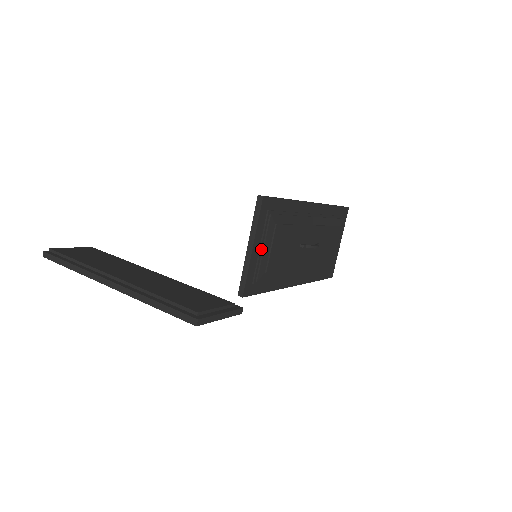
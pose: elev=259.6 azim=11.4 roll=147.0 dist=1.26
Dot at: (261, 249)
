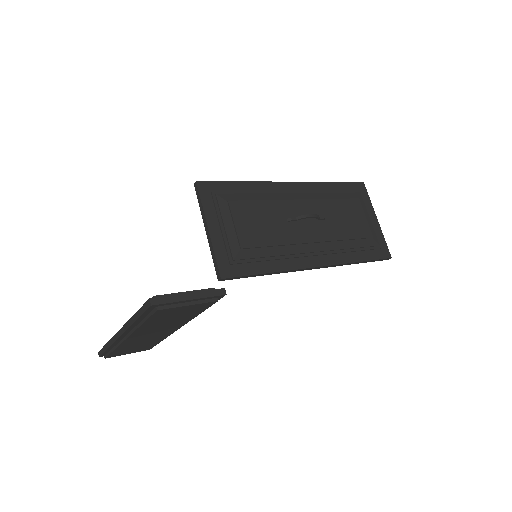
Dot at: (222, 228)
